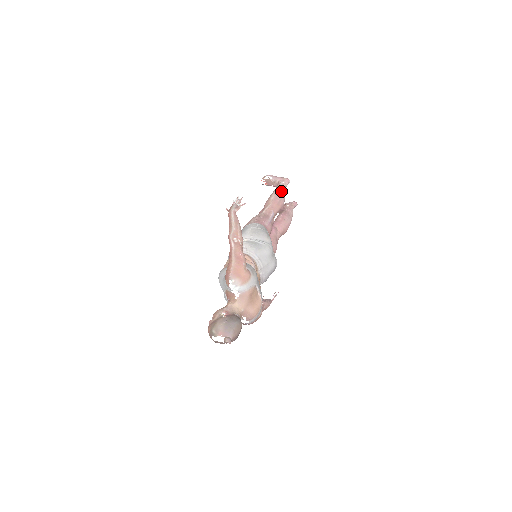
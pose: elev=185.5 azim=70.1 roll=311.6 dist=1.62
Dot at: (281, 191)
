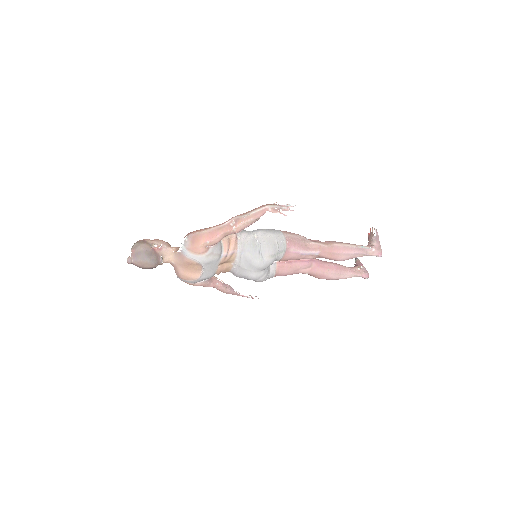
Dot at: (353, 251)
